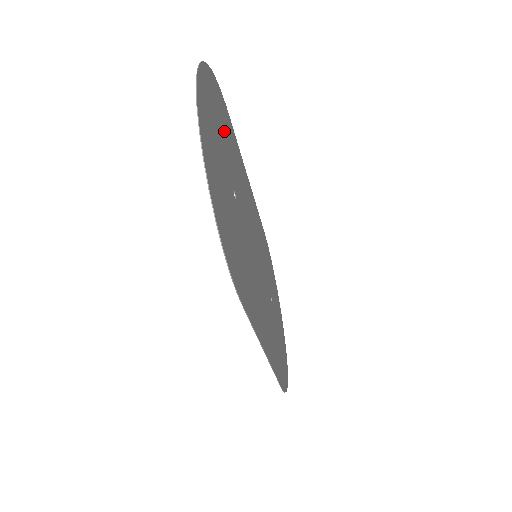
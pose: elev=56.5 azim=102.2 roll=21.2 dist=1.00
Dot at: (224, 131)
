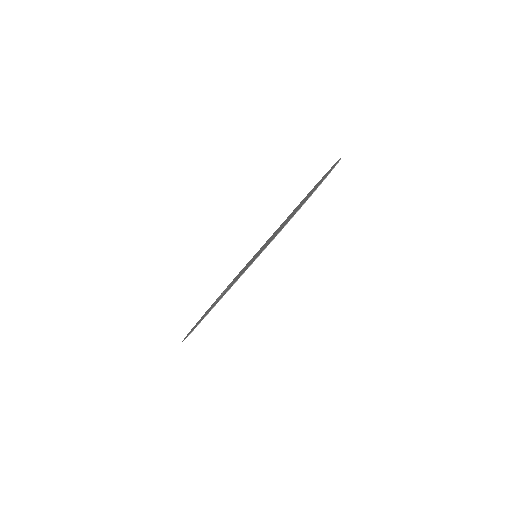
Dot at: occluded
